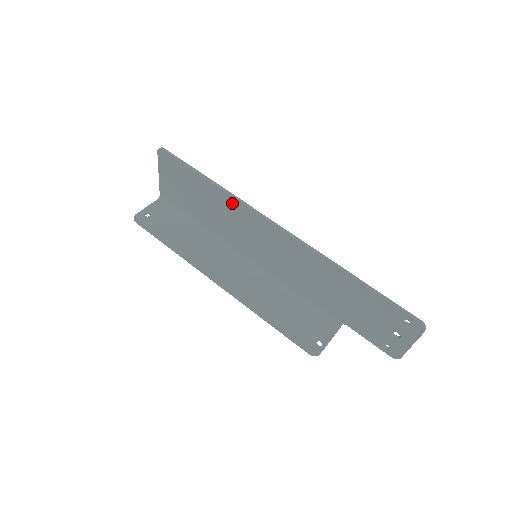
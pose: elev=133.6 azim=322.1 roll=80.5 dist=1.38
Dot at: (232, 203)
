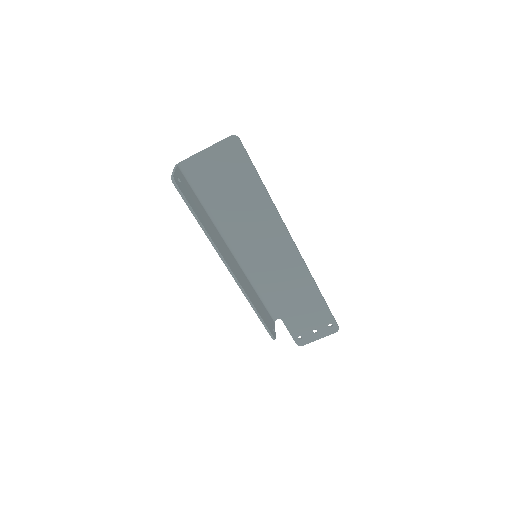
Dot at: (271, 213)
